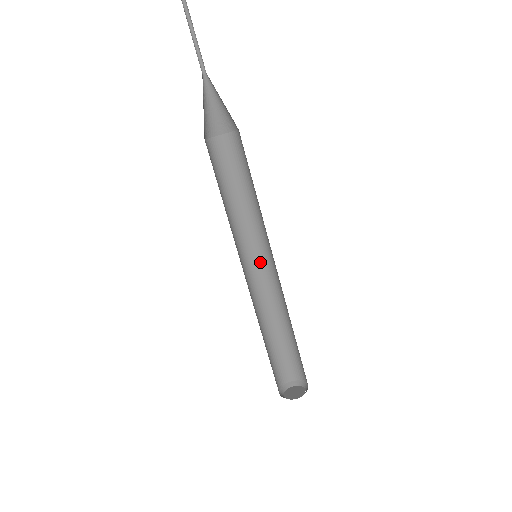
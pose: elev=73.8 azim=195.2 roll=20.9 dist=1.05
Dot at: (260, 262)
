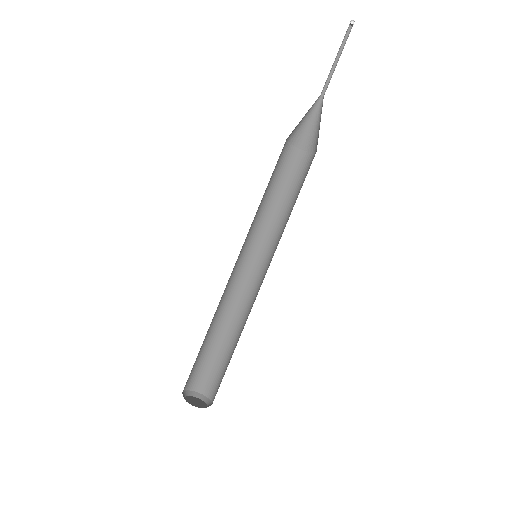
Dot at: (261, 270)
